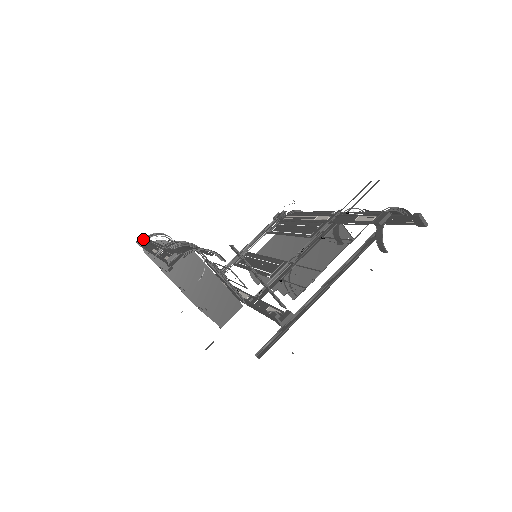
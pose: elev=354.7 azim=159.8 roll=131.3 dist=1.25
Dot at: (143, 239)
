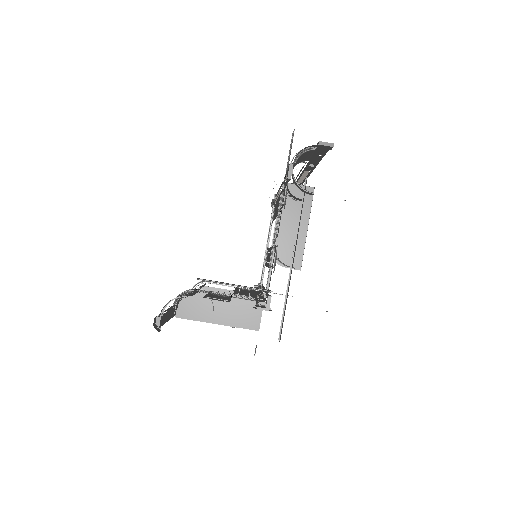
Dot at: occluded
